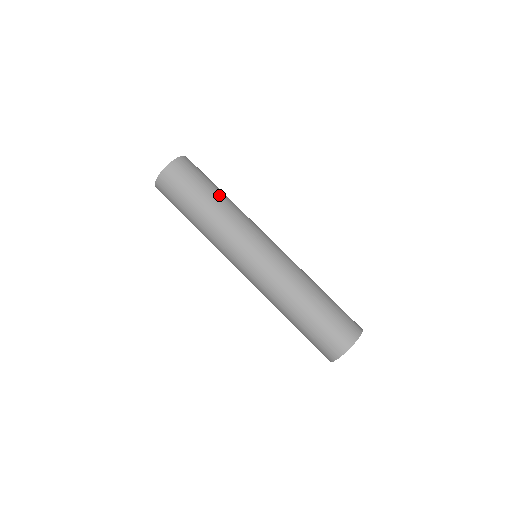
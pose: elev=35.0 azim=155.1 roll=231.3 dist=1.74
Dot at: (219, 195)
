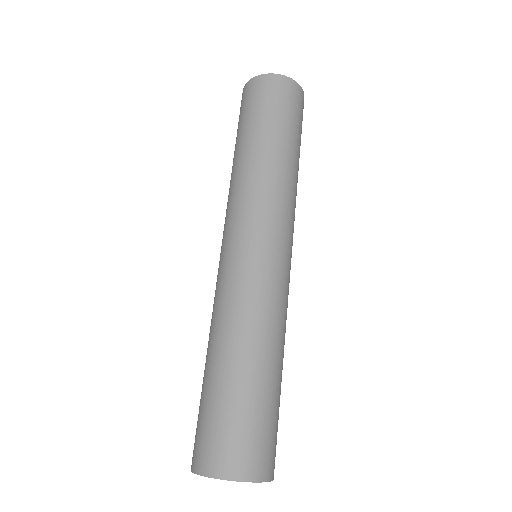
Dot at: (292, 153)
